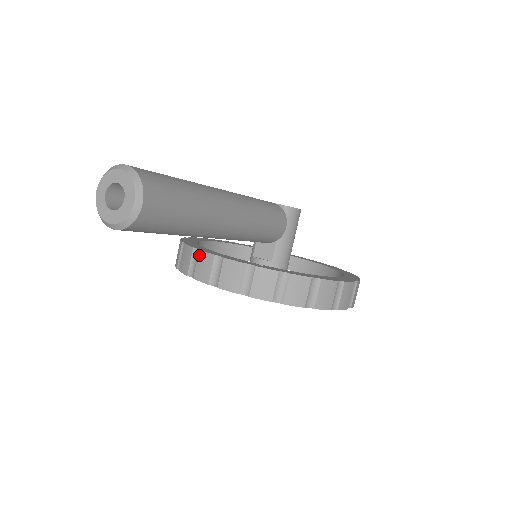
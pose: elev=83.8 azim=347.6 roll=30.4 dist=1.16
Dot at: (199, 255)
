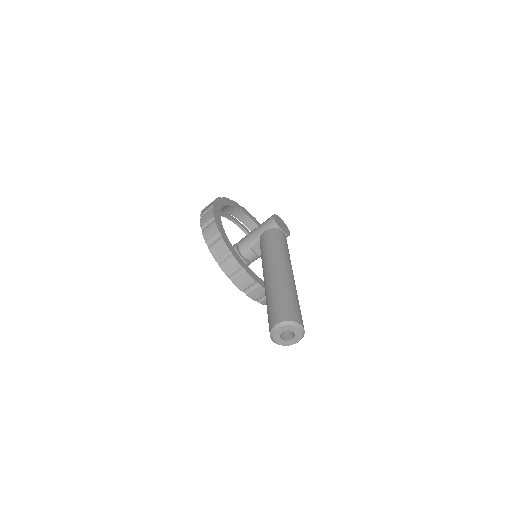
Dot at: (245, 275)
